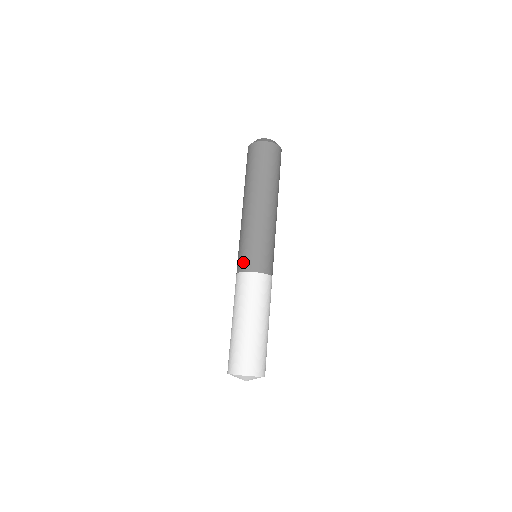
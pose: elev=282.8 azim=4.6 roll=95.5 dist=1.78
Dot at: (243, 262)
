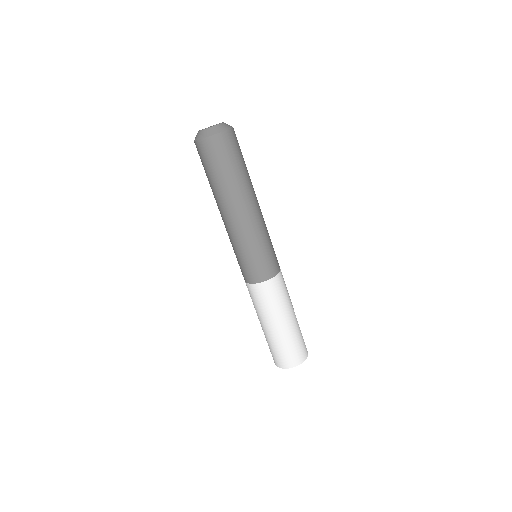
Dot at: occluded
